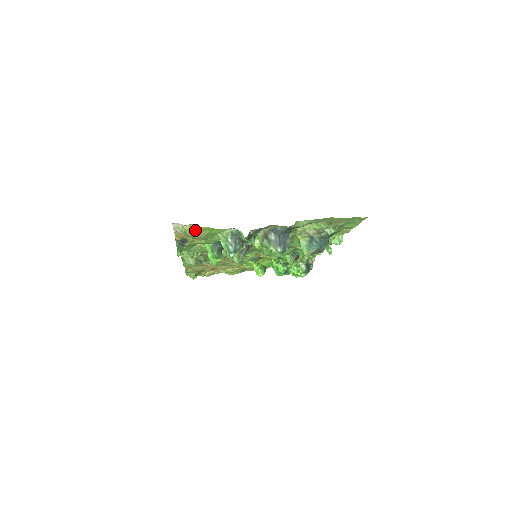
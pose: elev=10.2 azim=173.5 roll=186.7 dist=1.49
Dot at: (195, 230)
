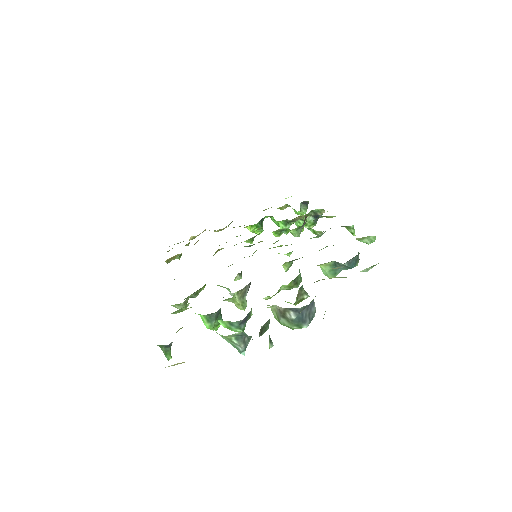
Dot at: occluded
